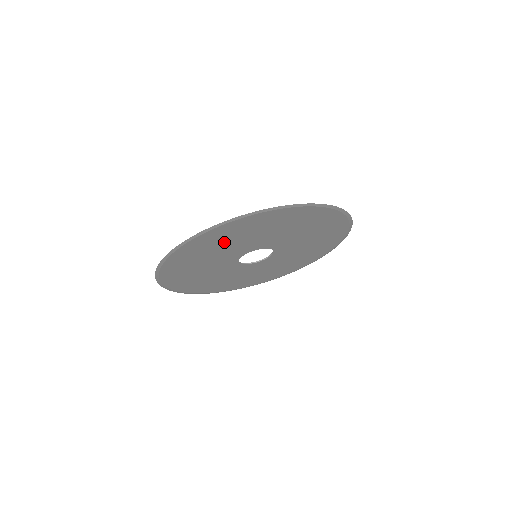
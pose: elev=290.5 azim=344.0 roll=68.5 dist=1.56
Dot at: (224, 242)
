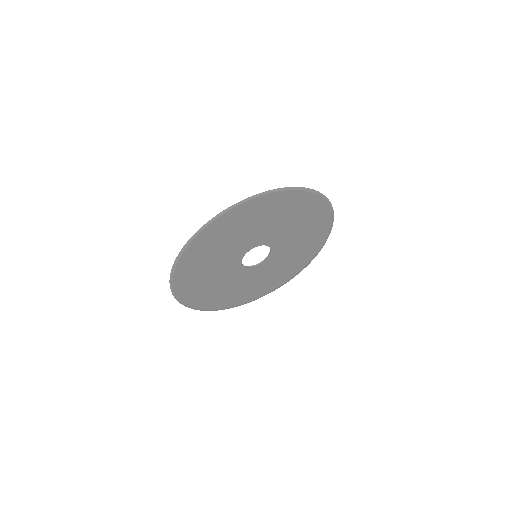
Dot at: (214, 249)
